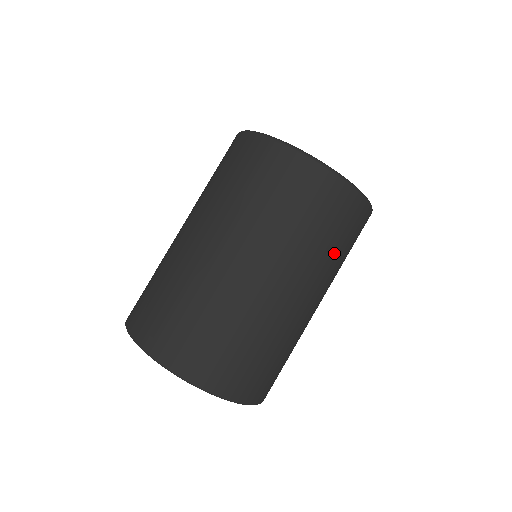
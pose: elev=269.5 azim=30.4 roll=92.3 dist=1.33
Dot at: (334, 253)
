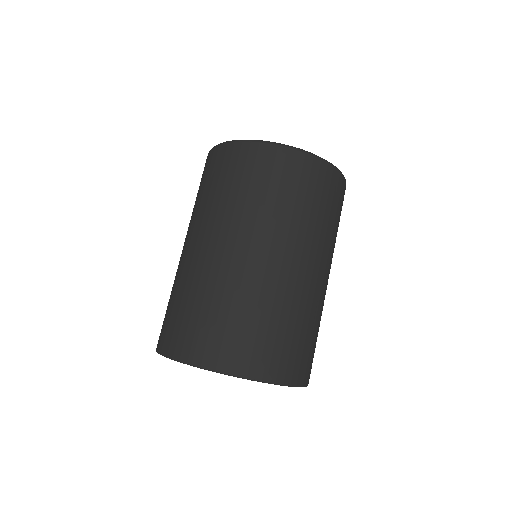
Dot at: (334, 229)
